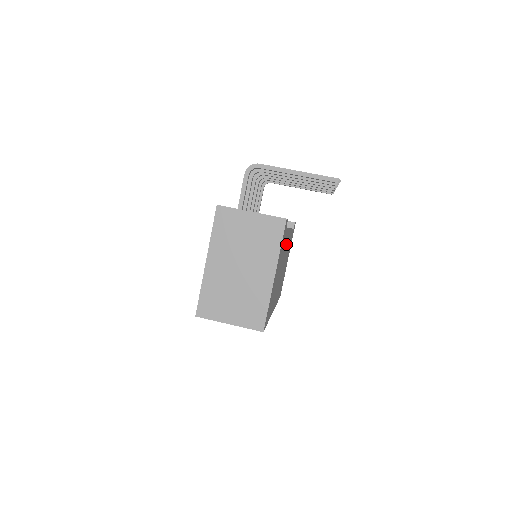
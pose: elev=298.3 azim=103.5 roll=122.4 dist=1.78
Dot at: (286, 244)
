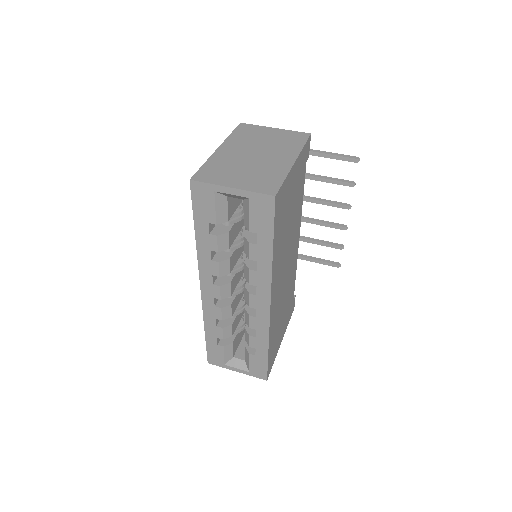
Dot at: (296, 234)
